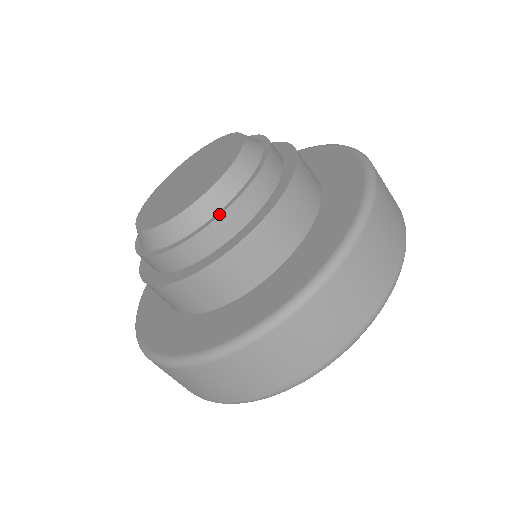
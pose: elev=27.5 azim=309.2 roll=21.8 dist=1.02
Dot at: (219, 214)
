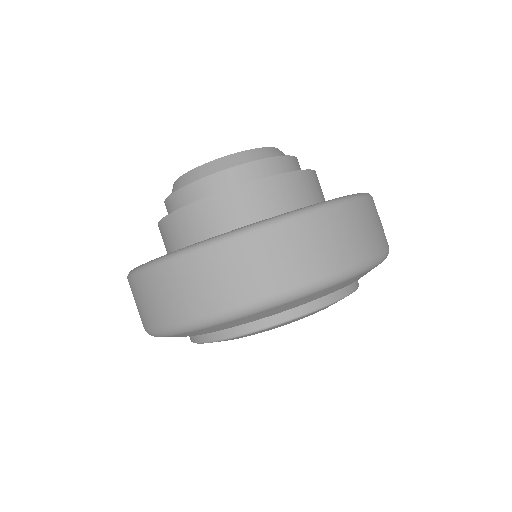
Dot at: (175, 192)
